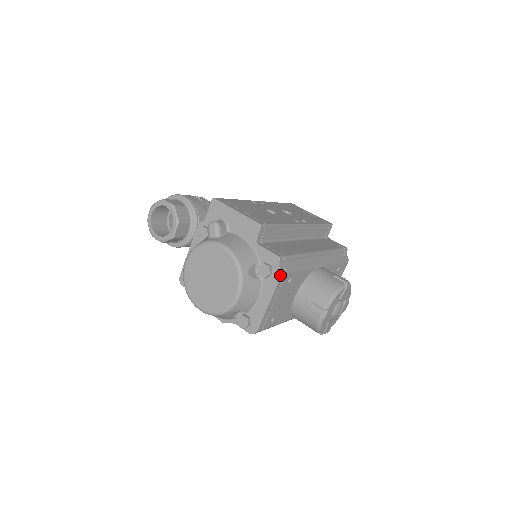
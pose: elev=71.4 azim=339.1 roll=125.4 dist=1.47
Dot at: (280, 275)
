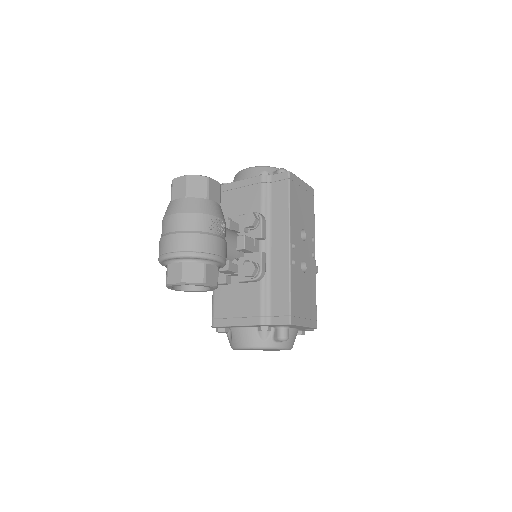
Dot at: occluded
